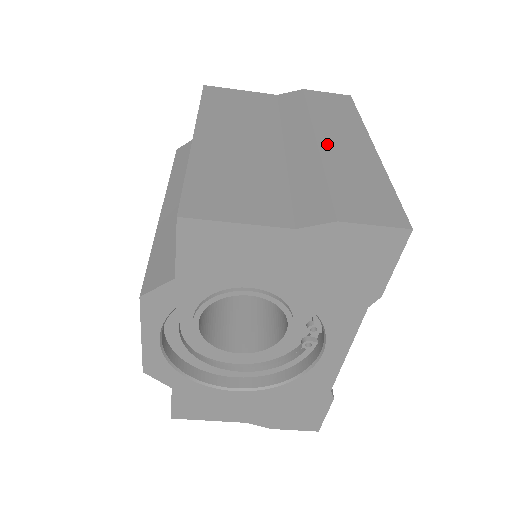
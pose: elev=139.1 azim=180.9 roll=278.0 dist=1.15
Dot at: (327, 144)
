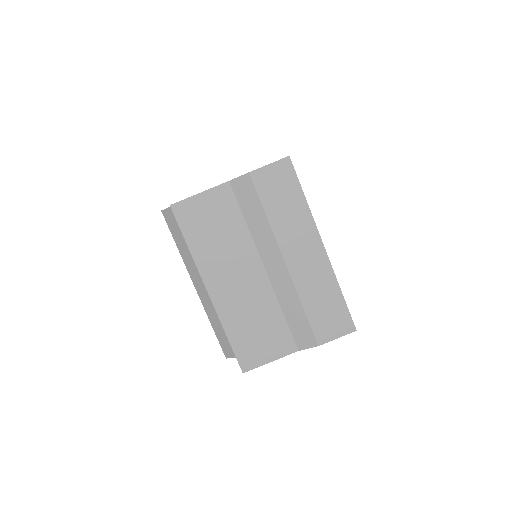
Dot at: (293, 264)
